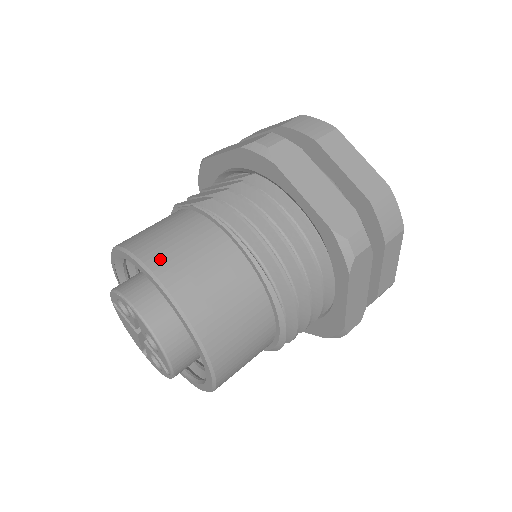
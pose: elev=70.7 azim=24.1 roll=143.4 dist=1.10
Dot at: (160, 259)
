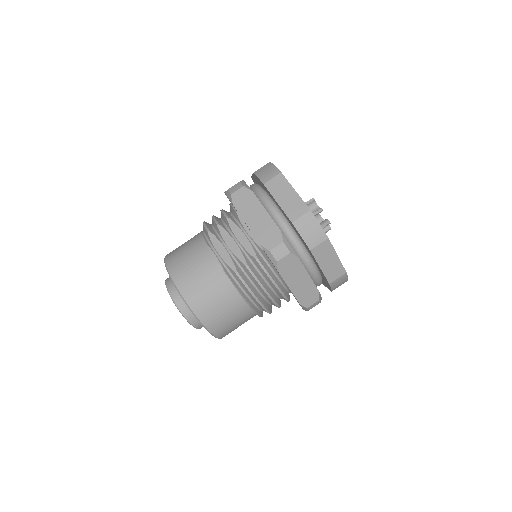
Dot at: (202, 310)
